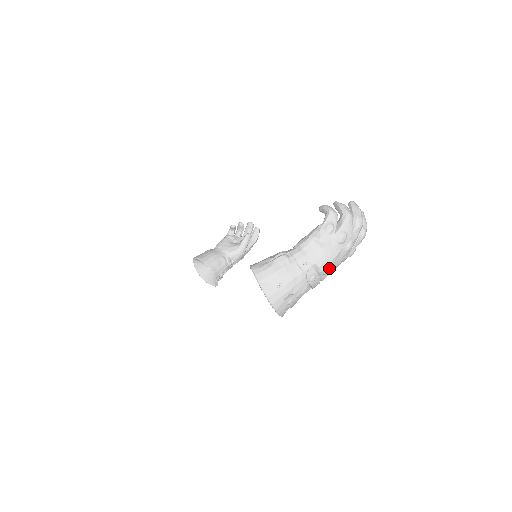
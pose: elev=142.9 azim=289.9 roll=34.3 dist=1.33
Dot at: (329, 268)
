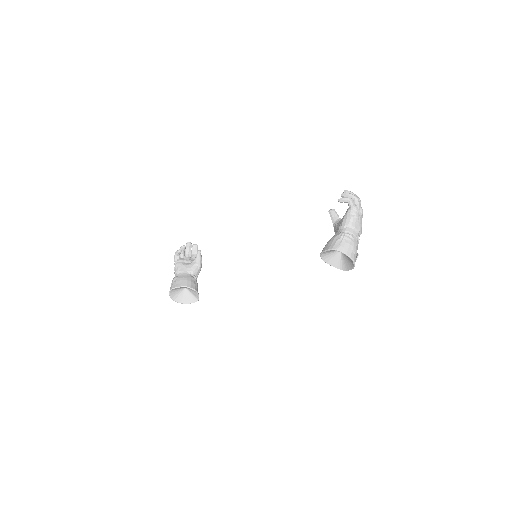
Dot at: occluded
